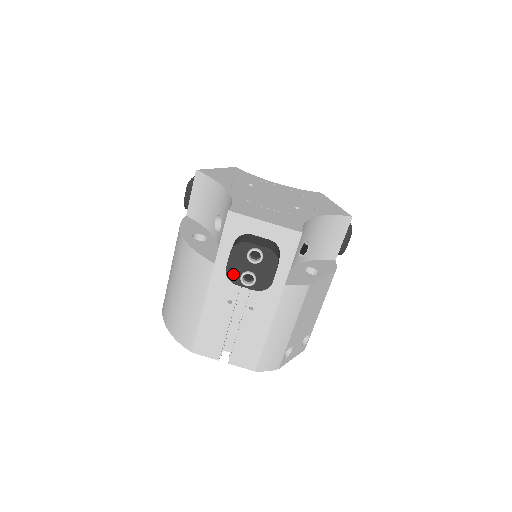
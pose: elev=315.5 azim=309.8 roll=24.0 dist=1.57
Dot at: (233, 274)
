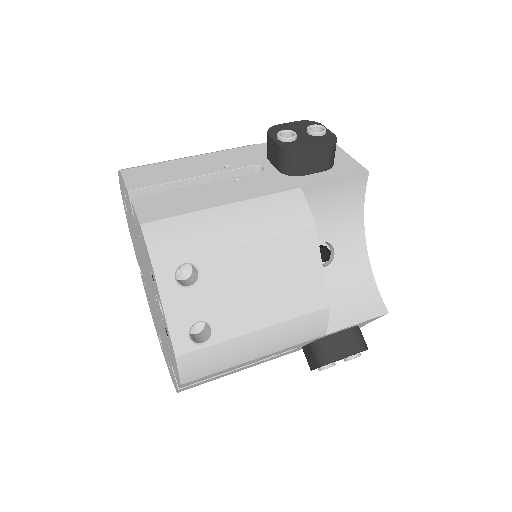
Dot at: (278, 130)
